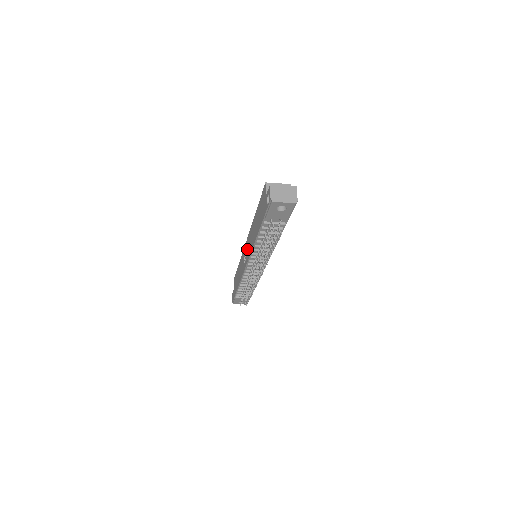
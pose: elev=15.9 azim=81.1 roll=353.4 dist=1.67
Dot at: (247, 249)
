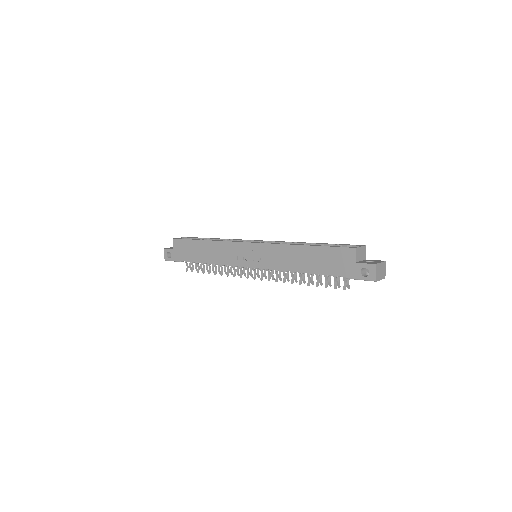
Dot at: (257, 255)
